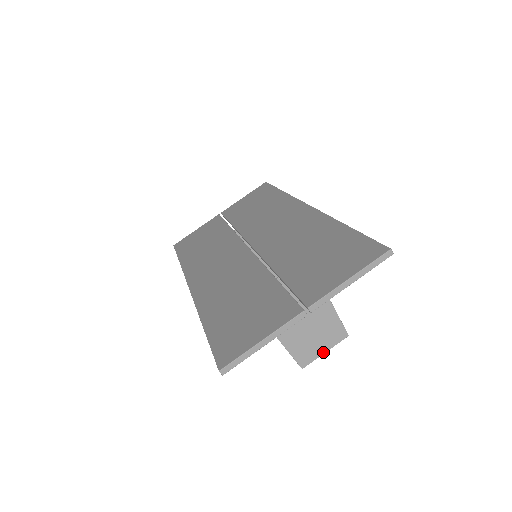
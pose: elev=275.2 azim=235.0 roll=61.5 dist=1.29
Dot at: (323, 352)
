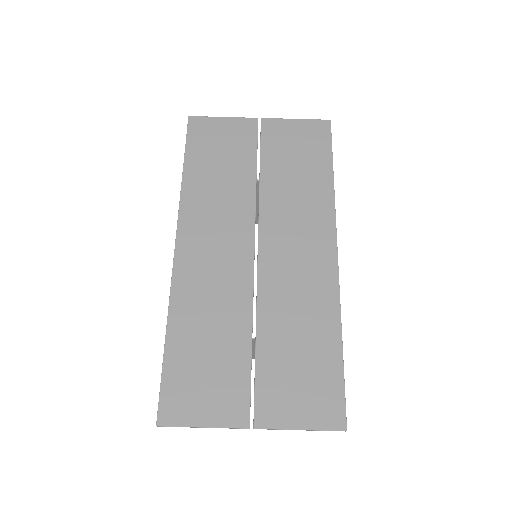
Dot at: occluded
